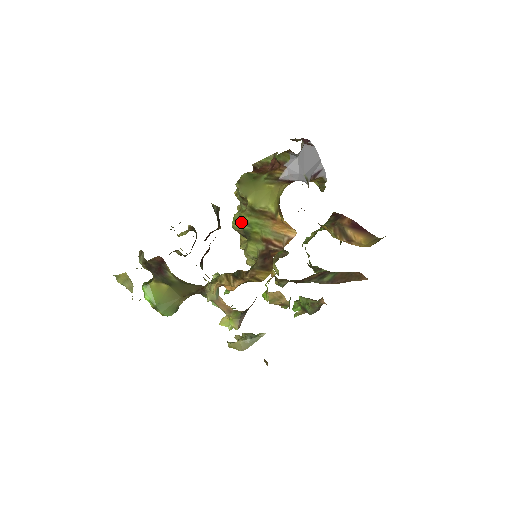
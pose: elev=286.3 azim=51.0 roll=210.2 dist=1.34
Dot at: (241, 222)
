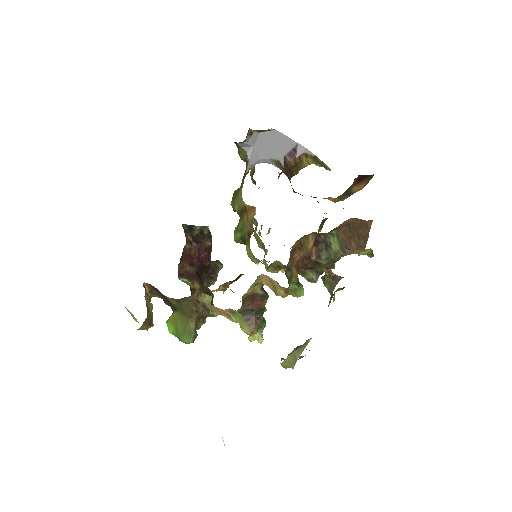
Dot at: (237, 232)
